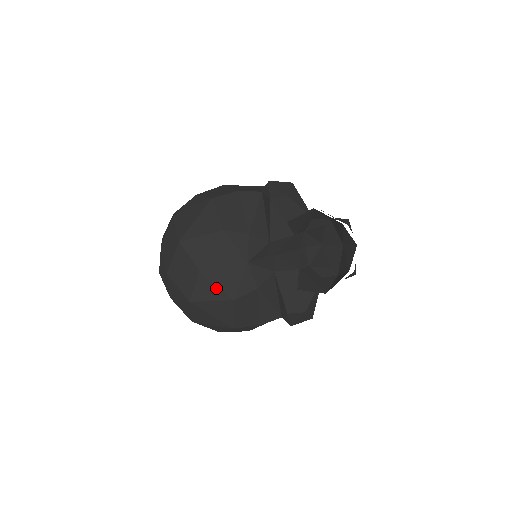
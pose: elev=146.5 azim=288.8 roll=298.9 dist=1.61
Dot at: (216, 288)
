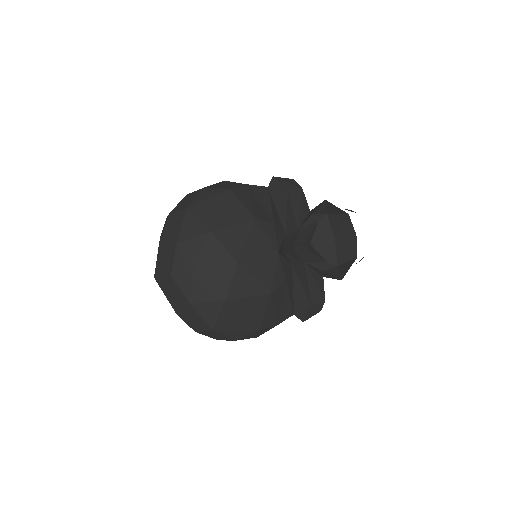
Dot at: (253, 281)
